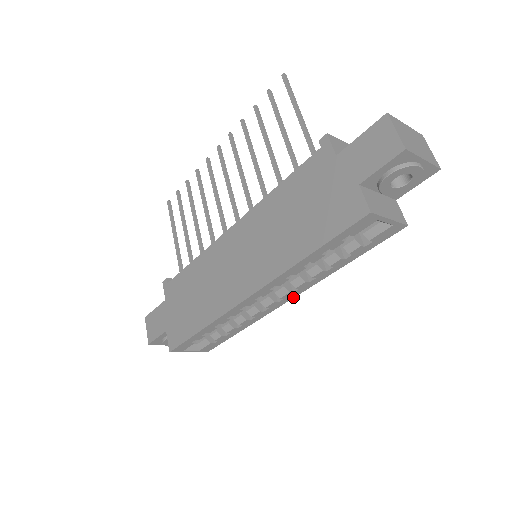
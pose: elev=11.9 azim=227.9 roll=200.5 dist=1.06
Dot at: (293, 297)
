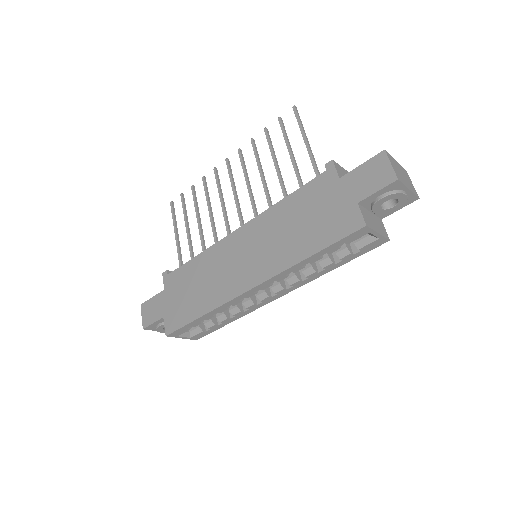
Dot at: (285, 294)
